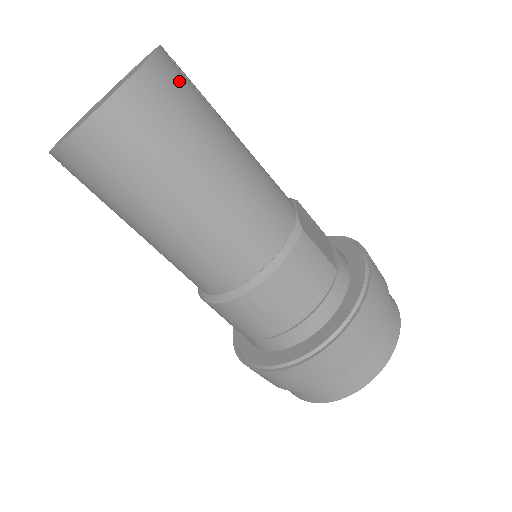
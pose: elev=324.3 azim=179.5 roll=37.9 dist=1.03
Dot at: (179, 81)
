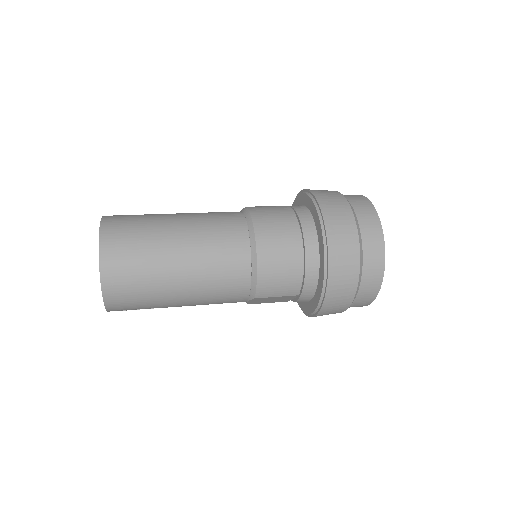
Dot at: occluded
